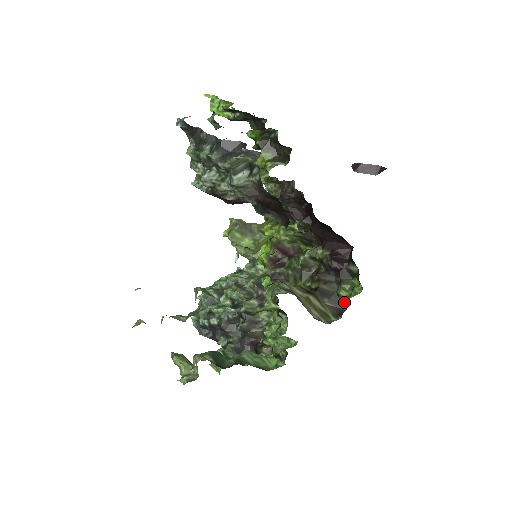
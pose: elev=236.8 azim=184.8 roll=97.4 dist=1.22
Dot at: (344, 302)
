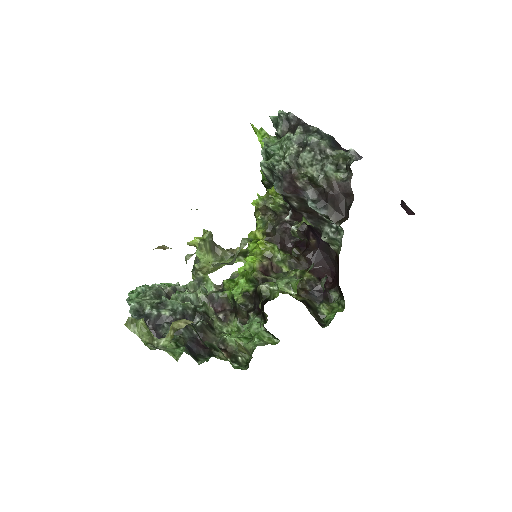
Dot at: (323, 319)
